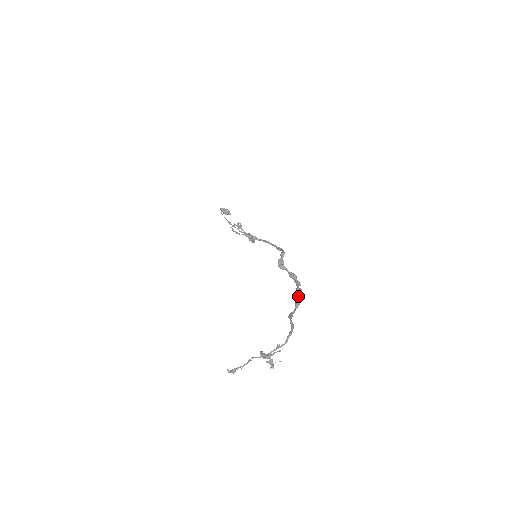
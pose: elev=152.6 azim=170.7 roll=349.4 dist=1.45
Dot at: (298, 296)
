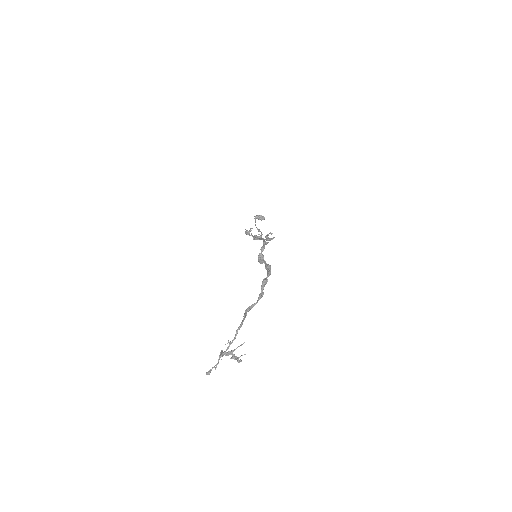
Dot at: (262, 287)
